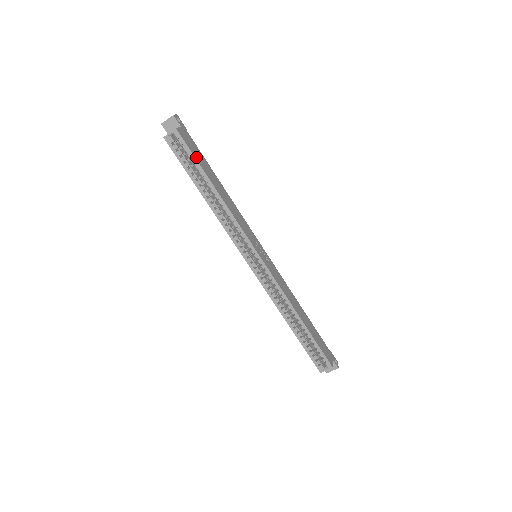
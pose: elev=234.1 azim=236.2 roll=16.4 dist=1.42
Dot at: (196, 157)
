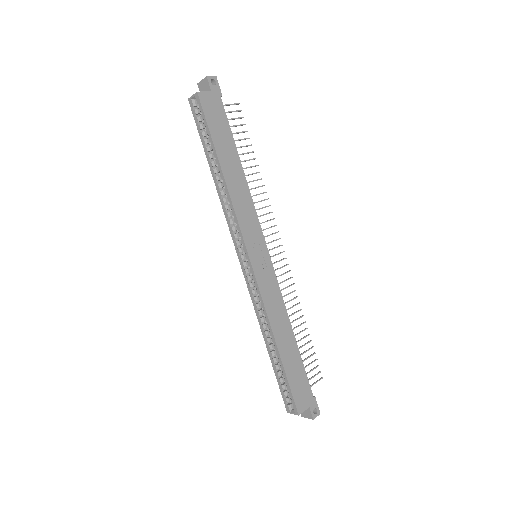
Dot at: (212, 128)
